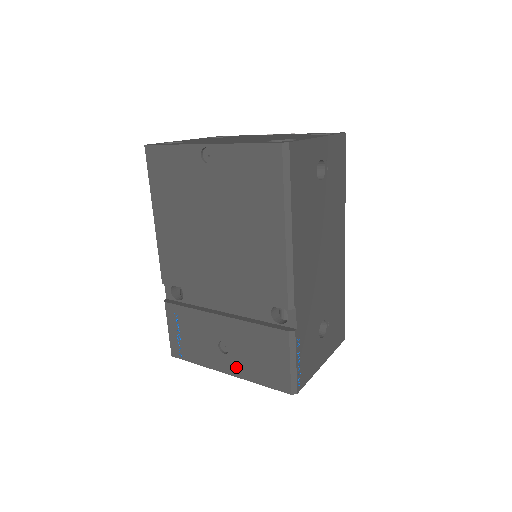
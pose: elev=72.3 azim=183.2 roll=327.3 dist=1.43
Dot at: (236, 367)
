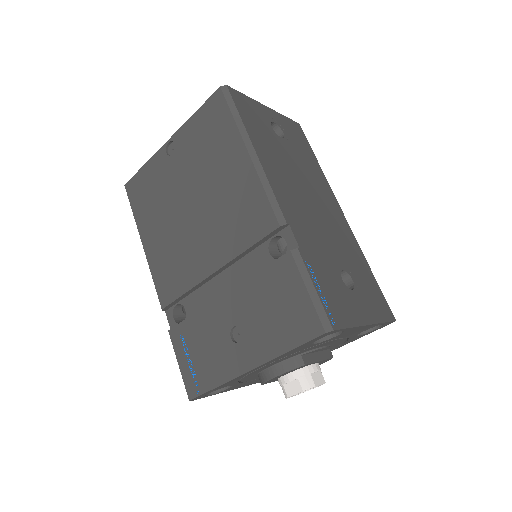
Dot at: (256, 350)
